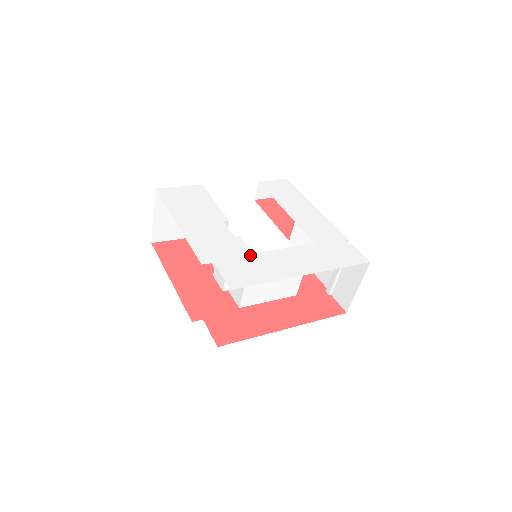
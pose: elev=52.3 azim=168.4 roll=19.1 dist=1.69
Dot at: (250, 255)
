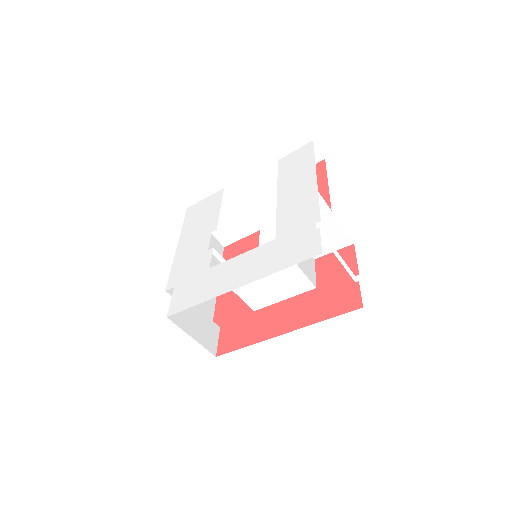
Dot at: (205, 271)
